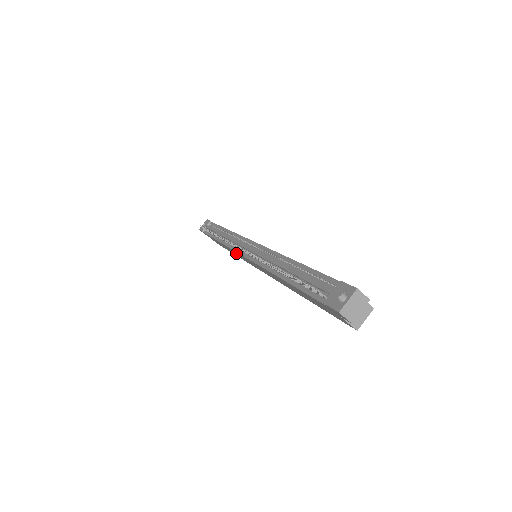
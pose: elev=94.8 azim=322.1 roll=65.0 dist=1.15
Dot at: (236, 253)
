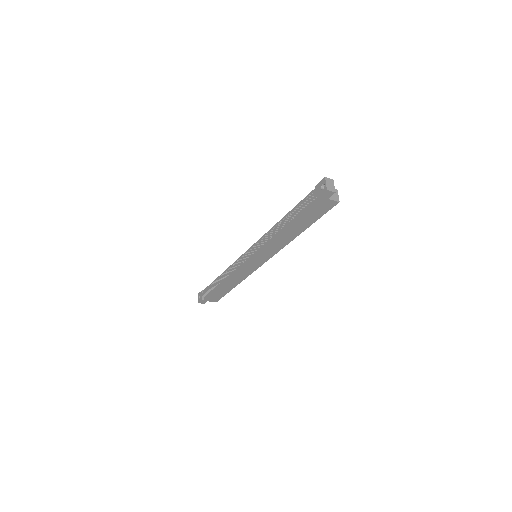
Dot at: (241, 272)
